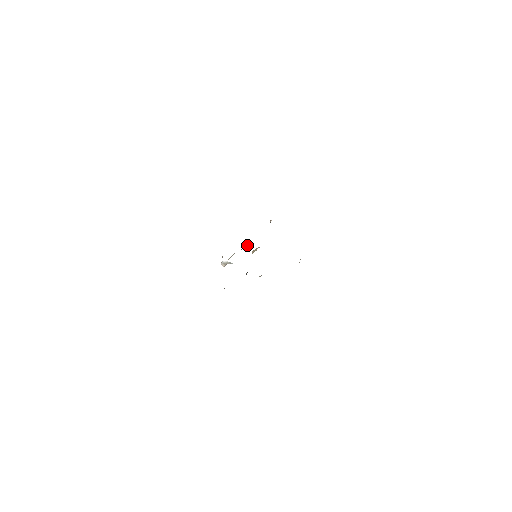
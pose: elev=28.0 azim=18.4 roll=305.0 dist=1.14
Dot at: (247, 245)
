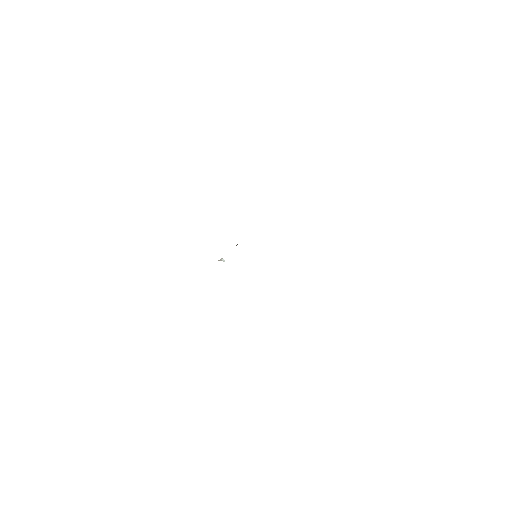
Dot at: (236, 245)
